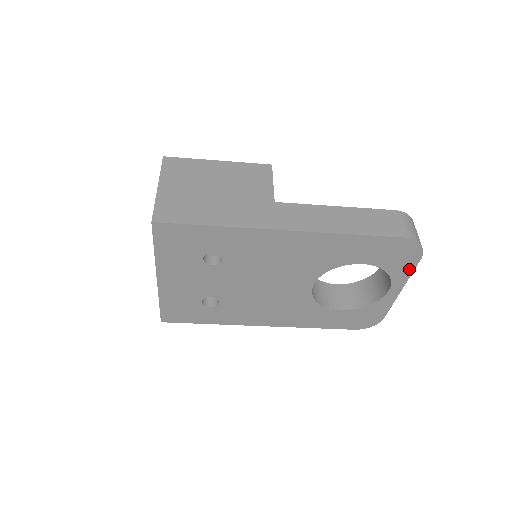
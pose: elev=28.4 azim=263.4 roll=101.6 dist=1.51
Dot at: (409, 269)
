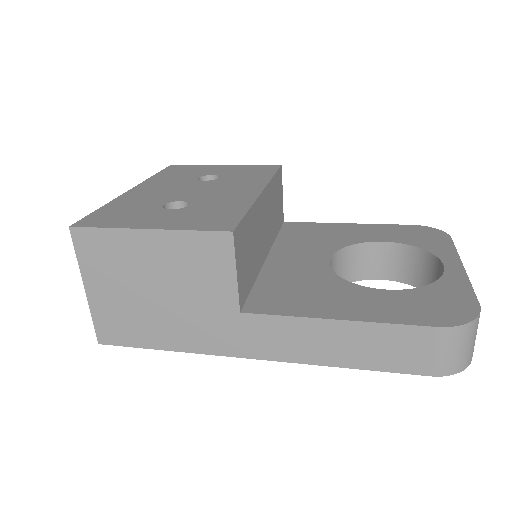
Dot at: occluded
